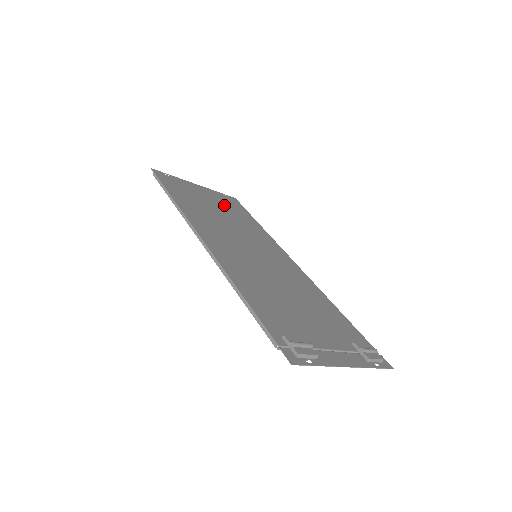
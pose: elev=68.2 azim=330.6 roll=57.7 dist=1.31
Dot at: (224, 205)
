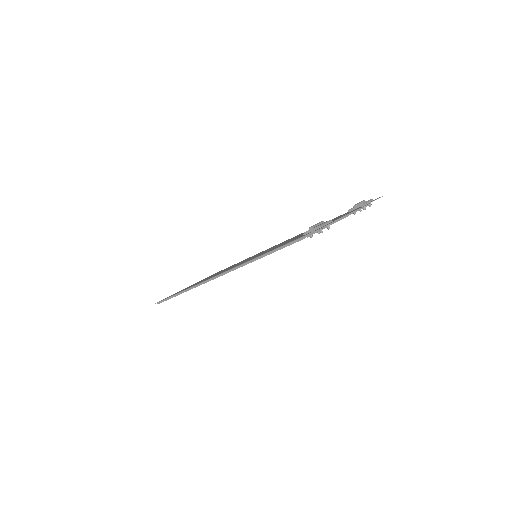
Dot at: occluded
